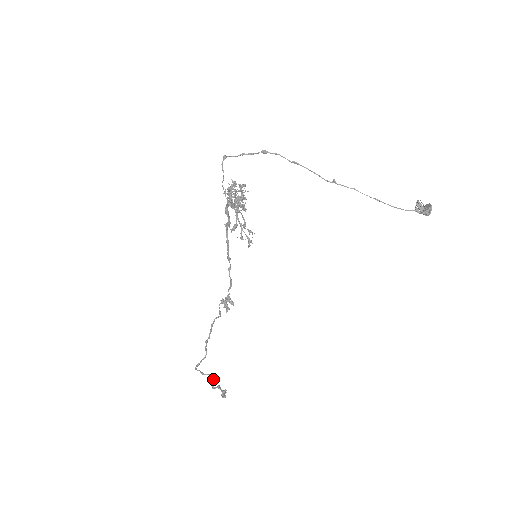
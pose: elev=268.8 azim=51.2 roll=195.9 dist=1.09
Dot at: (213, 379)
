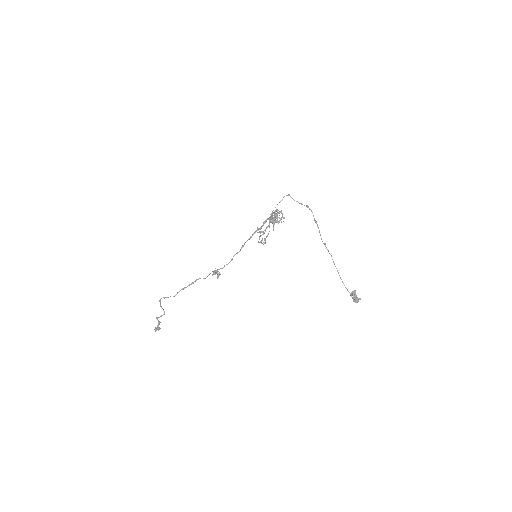
Dot at: (162, 315)
